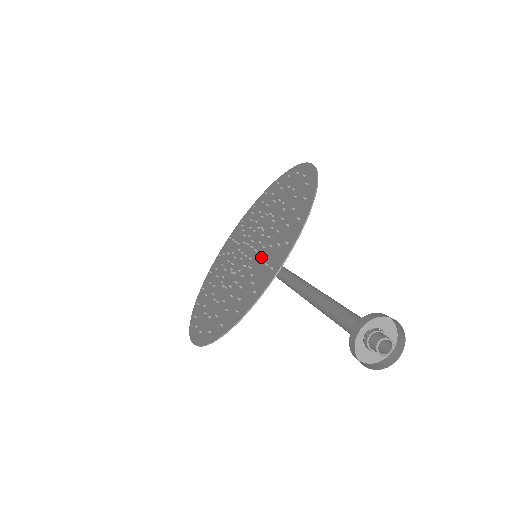
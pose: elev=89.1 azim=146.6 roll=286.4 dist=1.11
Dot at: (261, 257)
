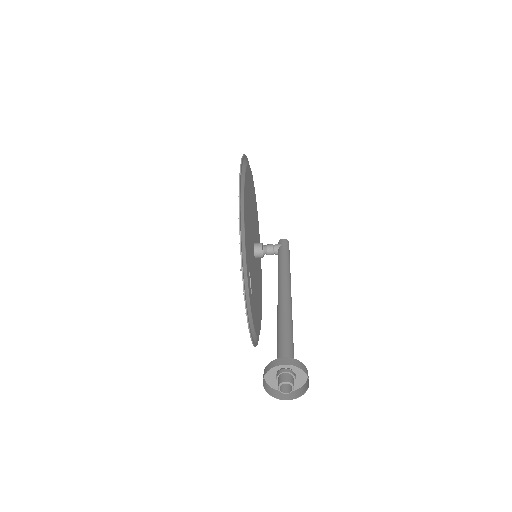
Dot at: occluded
